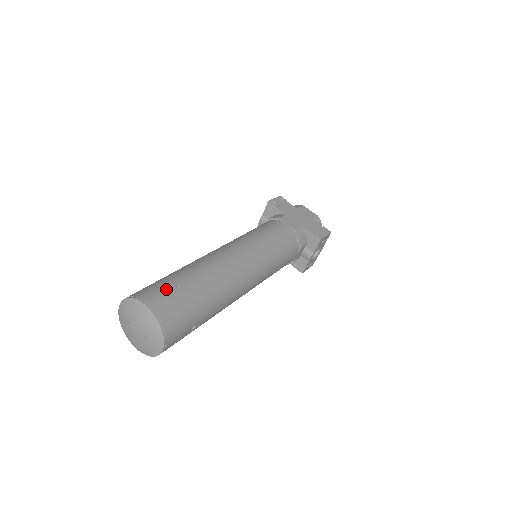
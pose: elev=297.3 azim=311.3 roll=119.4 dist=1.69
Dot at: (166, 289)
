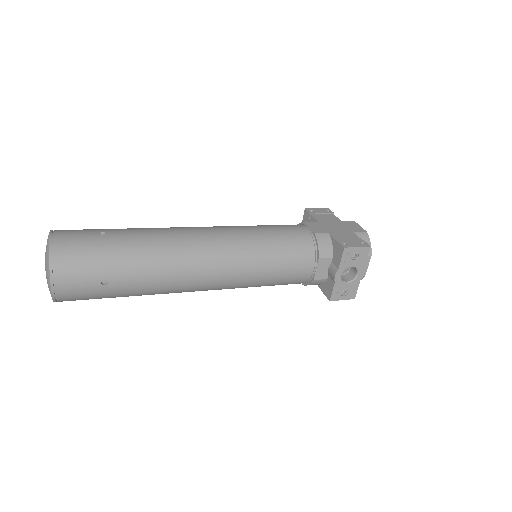
Dot at: (87, 231)
